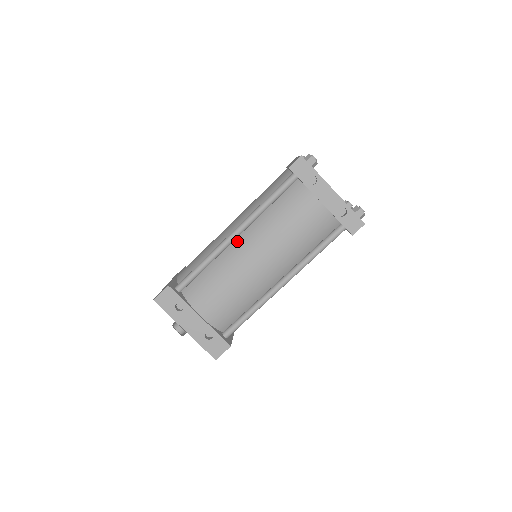
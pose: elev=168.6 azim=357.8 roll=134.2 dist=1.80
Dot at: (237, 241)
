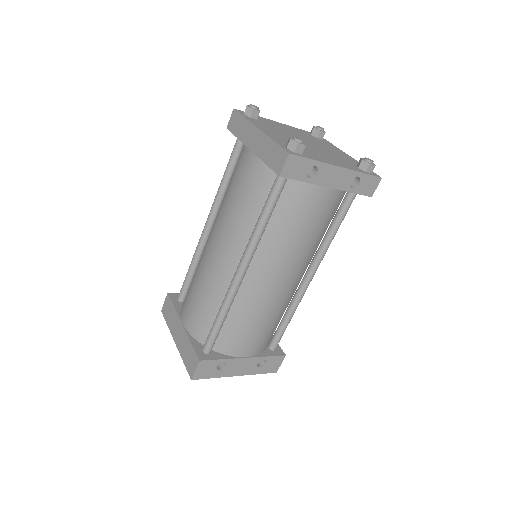
Dot at: (246, 275)
